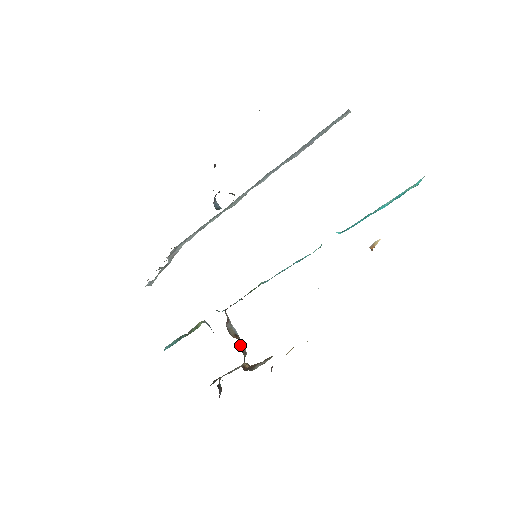
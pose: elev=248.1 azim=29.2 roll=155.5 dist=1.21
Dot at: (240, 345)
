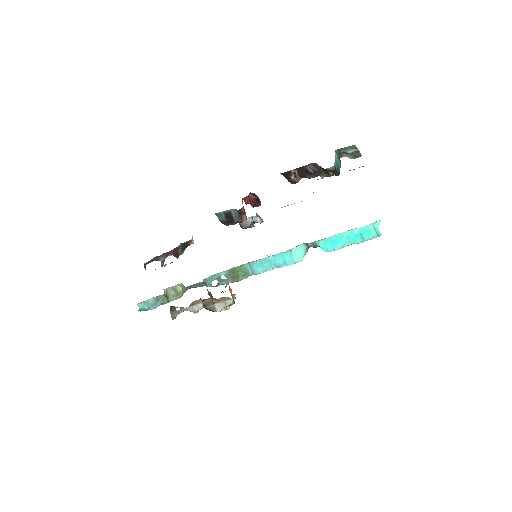
Dot at: occluded
